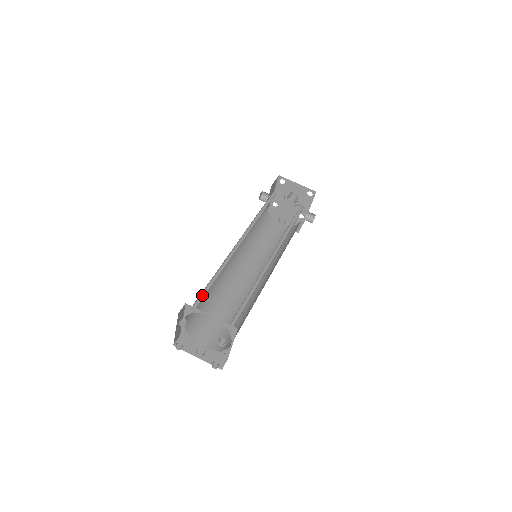
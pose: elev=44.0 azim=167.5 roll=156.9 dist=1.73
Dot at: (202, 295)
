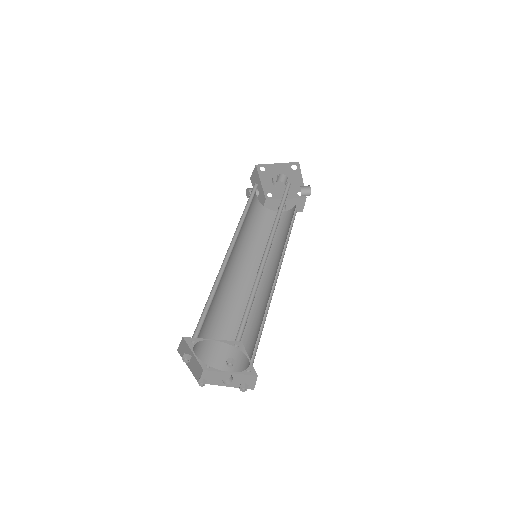
Dot at: (202, 321)
